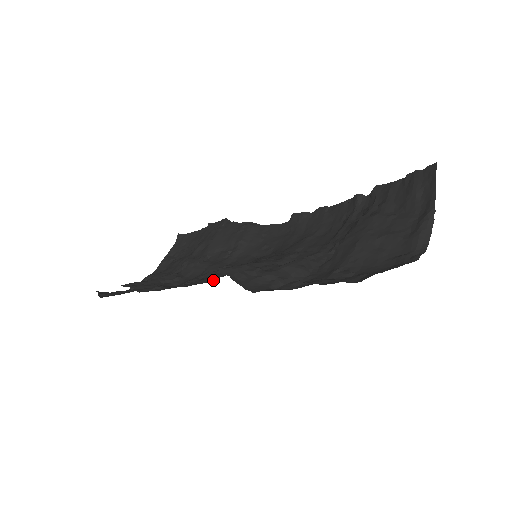
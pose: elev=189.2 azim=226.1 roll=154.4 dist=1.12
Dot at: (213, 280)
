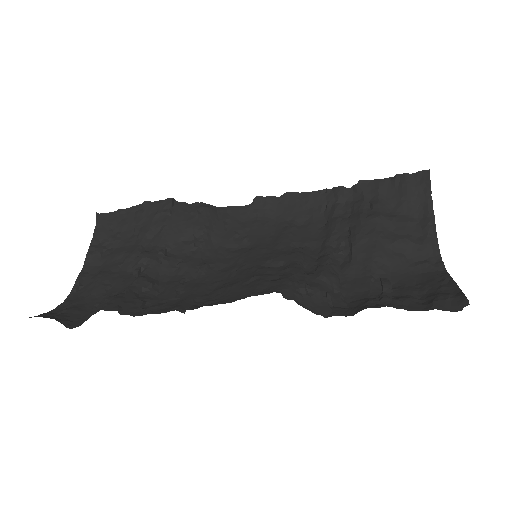
Dot at: (214, 288)
